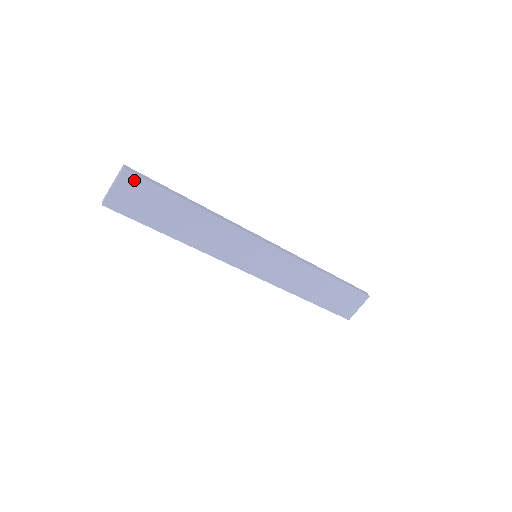
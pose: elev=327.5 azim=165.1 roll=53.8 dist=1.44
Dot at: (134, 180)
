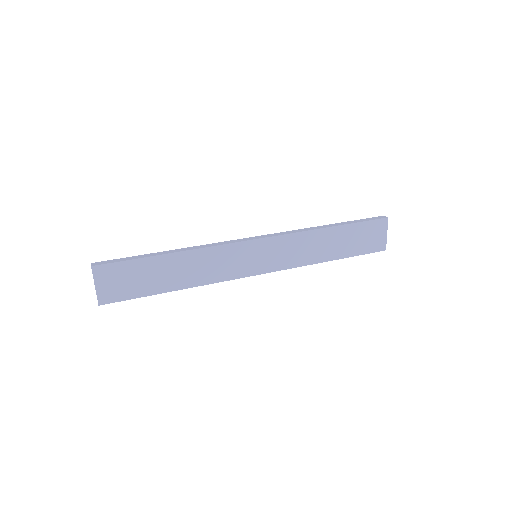
Dot at: (107, 269)
